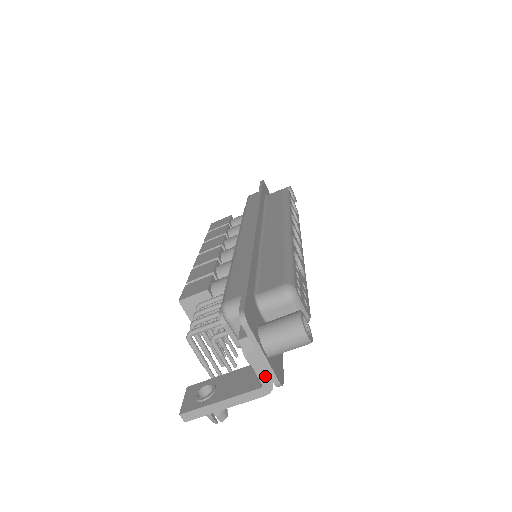
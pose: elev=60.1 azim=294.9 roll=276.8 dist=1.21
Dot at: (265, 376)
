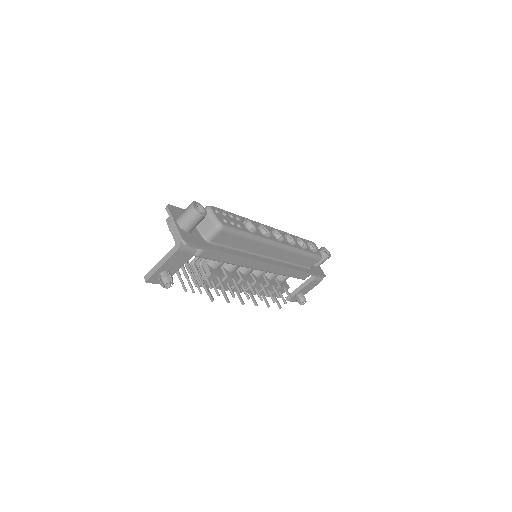
Dot at: (176, 236)
